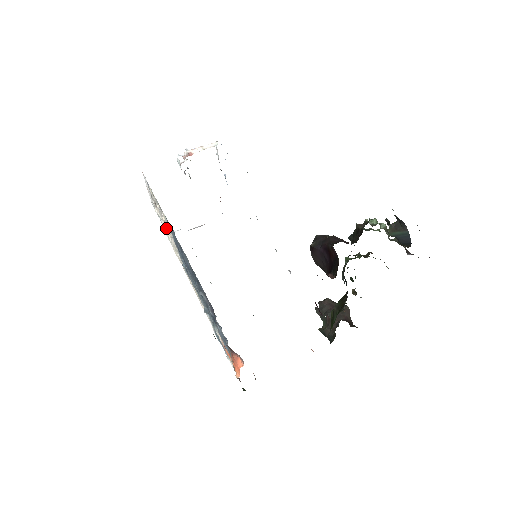
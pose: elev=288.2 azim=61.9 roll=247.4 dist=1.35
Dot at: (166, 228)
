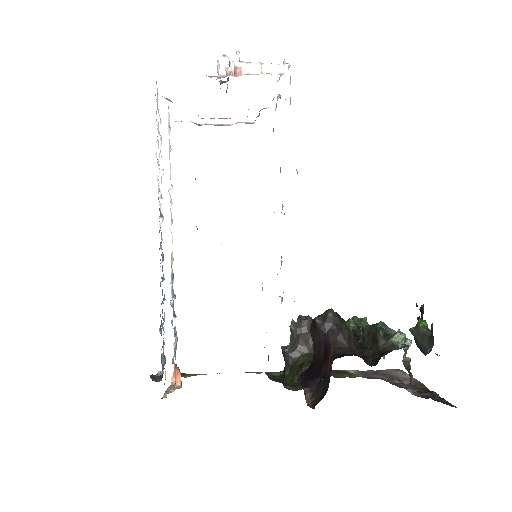
Dot at: occluded
